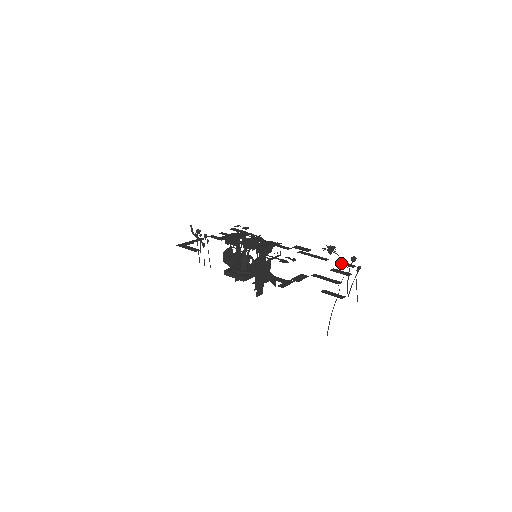
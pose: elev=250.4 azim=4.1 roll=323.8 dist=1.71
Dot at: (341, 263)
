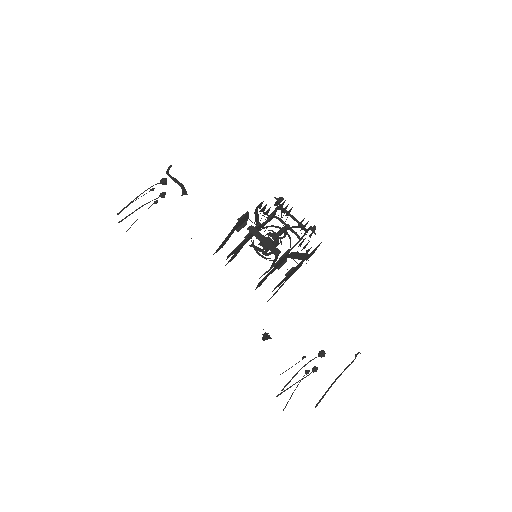
Dot at: occluded
